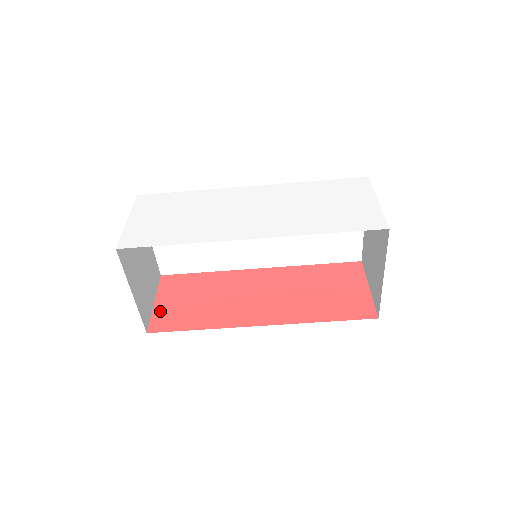
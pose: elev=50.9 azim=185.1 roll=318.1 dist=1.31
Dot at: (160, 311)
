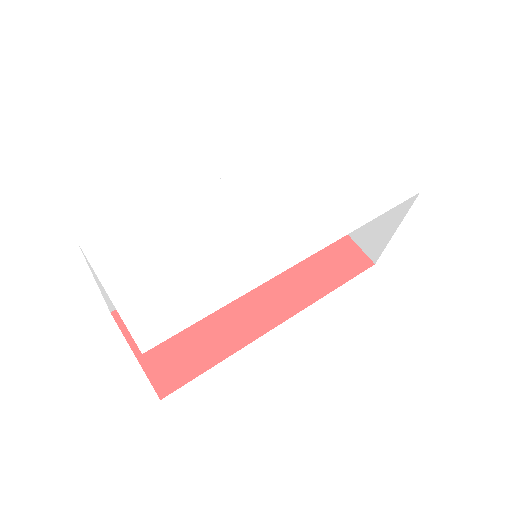
Dot at: (152, 363)
